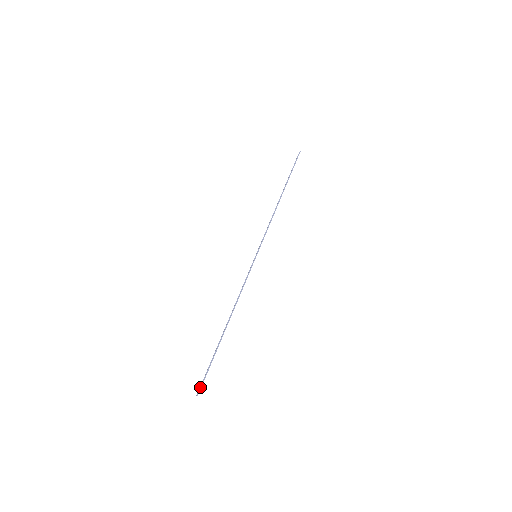
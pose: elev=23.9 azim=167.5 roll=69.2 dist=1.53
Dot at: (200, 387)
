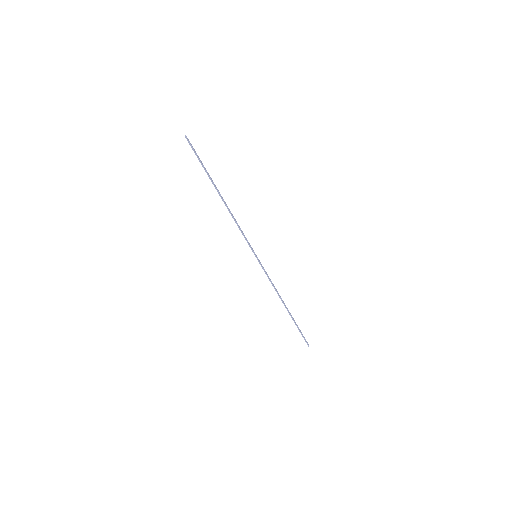
Dot at: occluded
